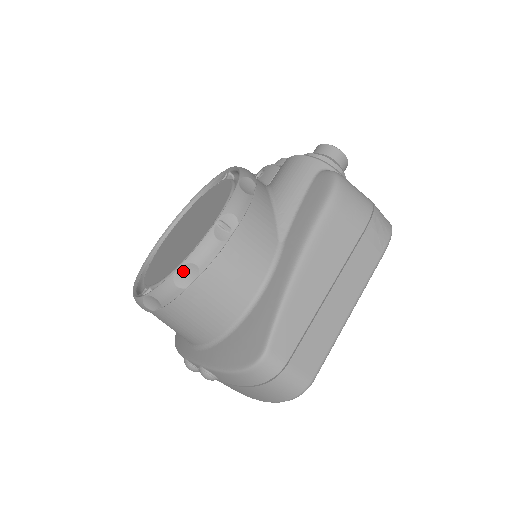
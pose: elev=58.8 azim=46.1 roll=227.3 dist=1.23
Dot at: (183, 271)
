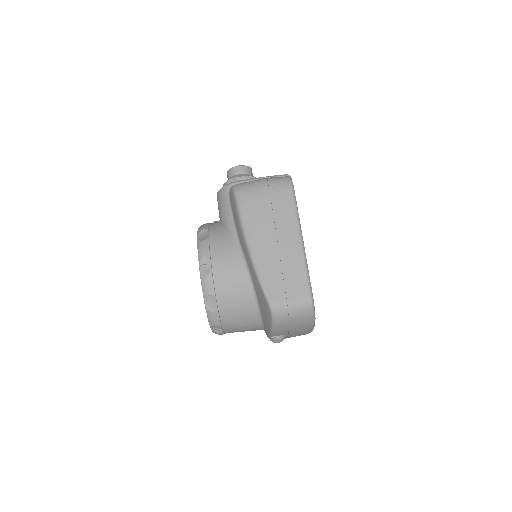
Dot at: (208, 303)
